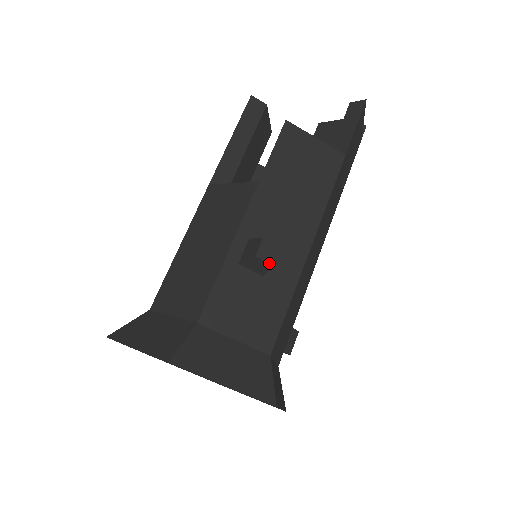
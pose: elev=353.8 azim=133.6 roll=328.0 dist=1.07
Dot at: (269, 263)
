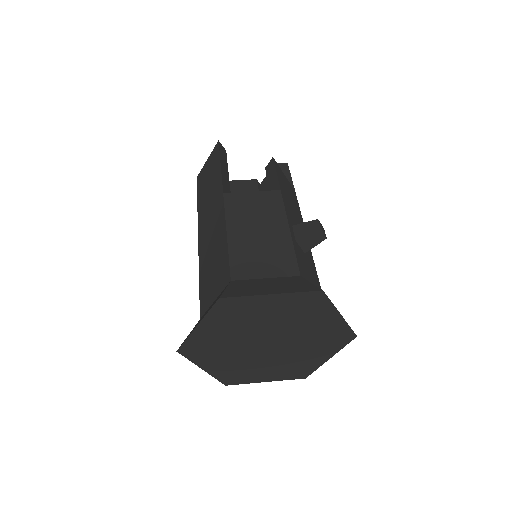
Dot at: (325, 236)
